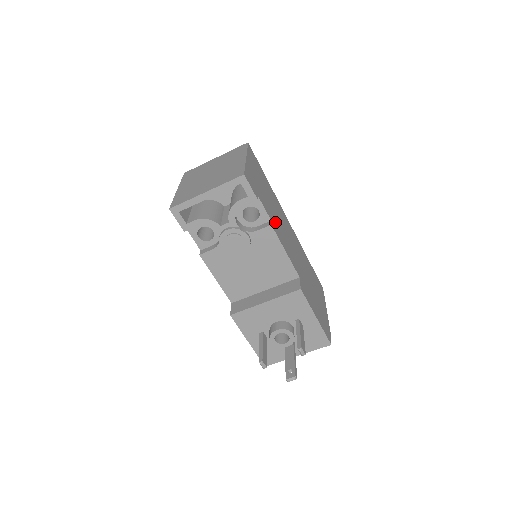
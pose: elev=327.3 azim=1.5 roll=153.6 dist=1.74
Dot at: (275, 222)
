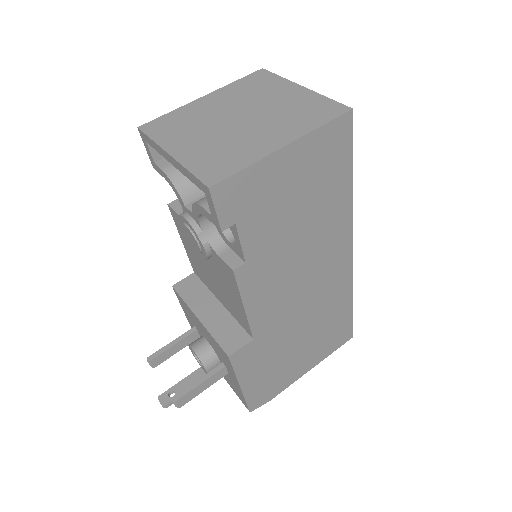
Dot at: (267, 262)
